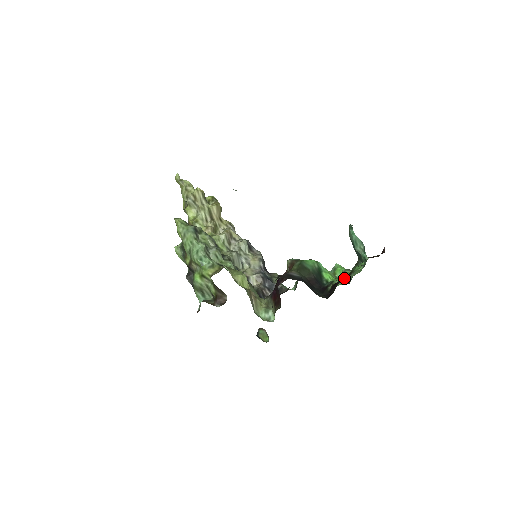
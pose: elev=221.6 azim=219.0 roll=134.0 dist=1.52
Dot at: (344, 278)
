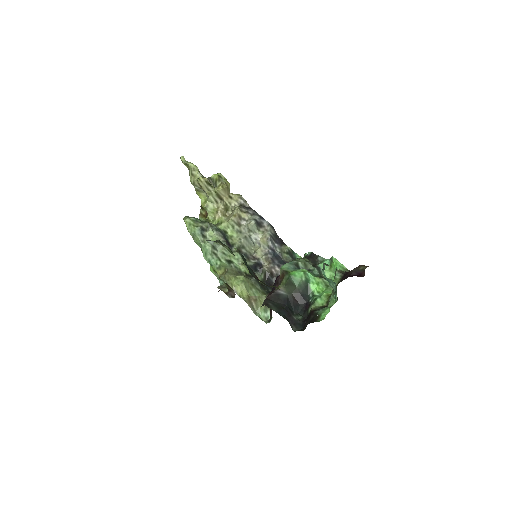
Dot at: (316, 315)
